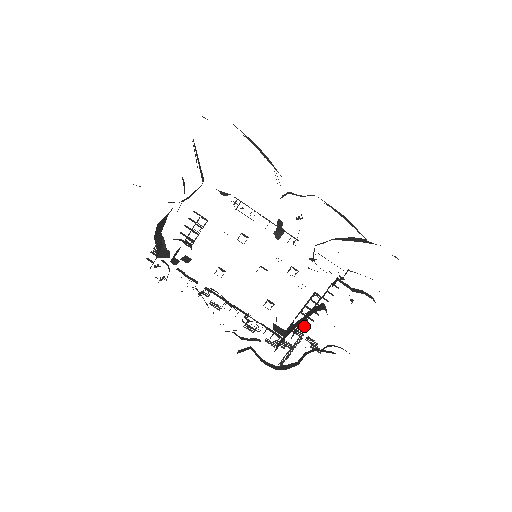
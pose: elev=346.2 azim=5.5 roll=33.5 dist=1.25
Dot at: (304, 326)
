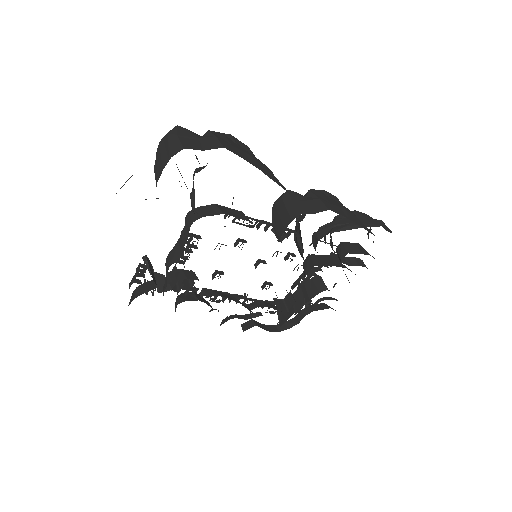
Dot at: occluded
